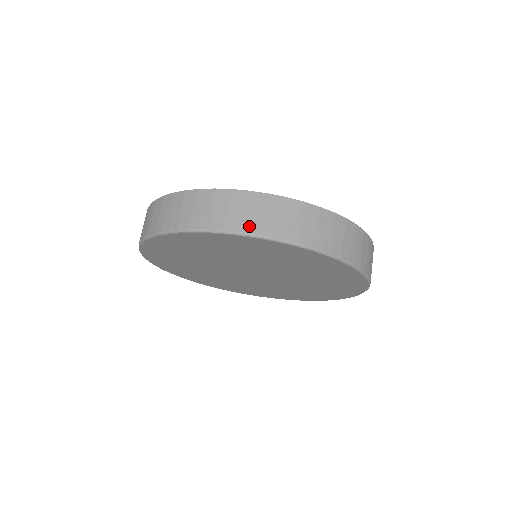
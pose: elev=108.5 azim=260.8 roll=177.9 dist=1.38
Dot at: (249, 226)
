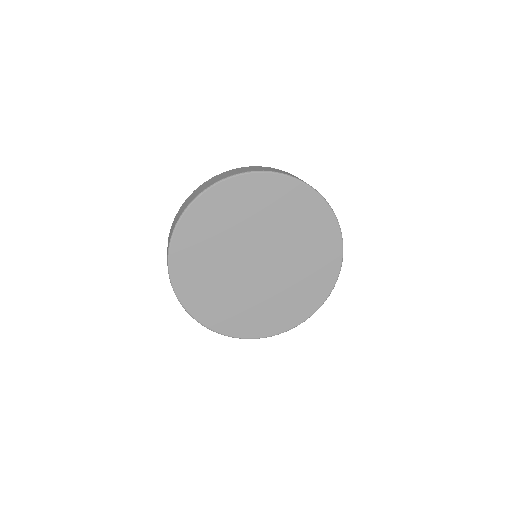
Dot at: (230, 175)
